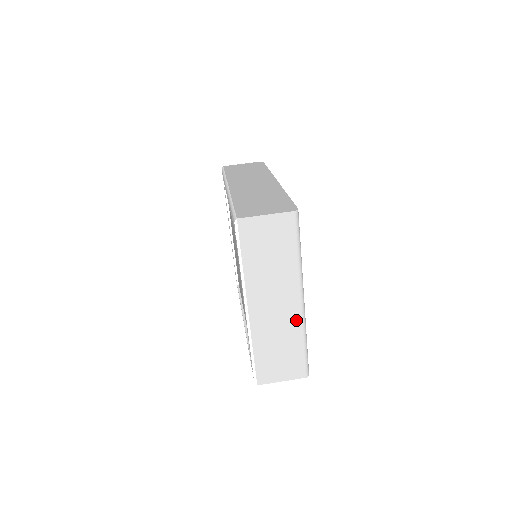
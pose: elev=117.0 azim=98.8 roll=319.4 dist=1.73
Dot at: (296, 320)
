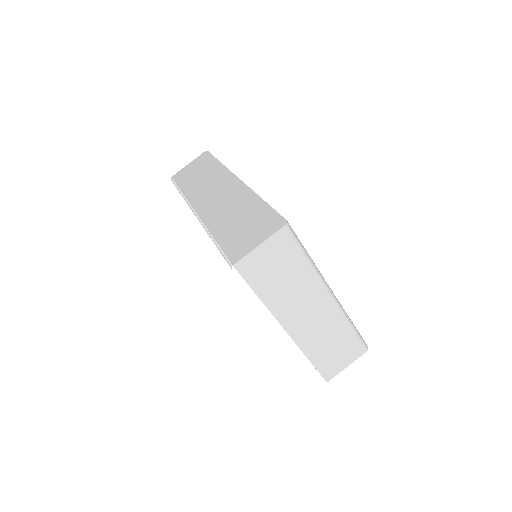
Dot at: (335, 314)
